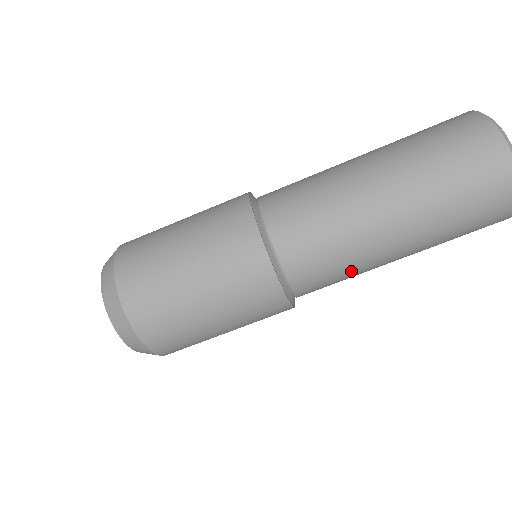
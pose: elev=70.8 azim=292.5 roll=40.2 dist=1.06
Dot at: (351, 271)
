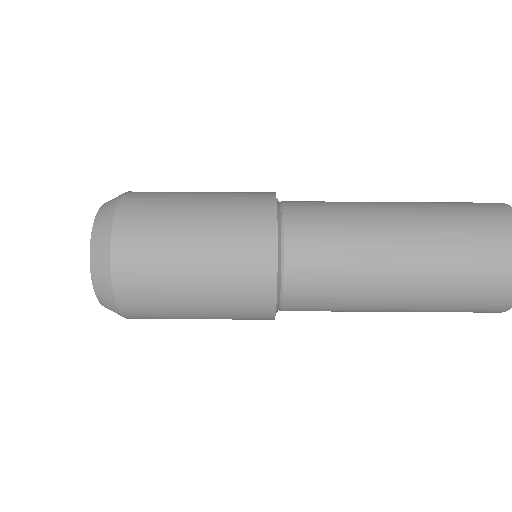
Dot at: (343, 308)
